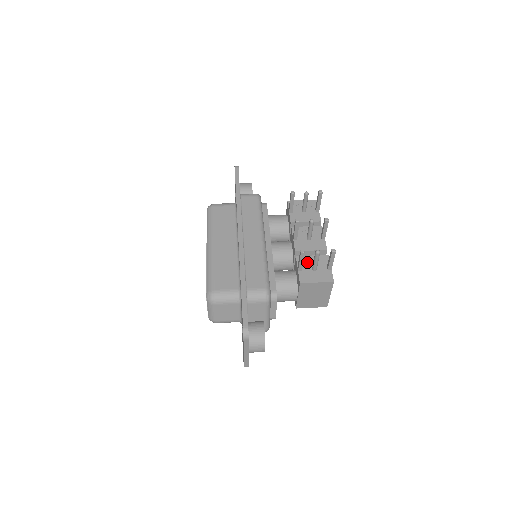
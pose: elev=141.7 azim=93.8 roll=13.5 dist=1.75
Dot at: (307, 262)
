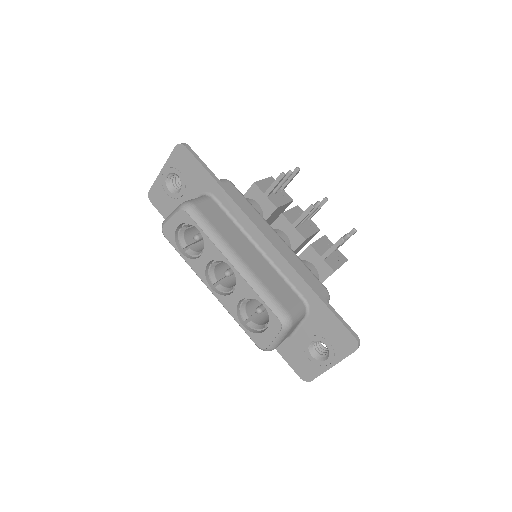
Dot at: (321, 248)
